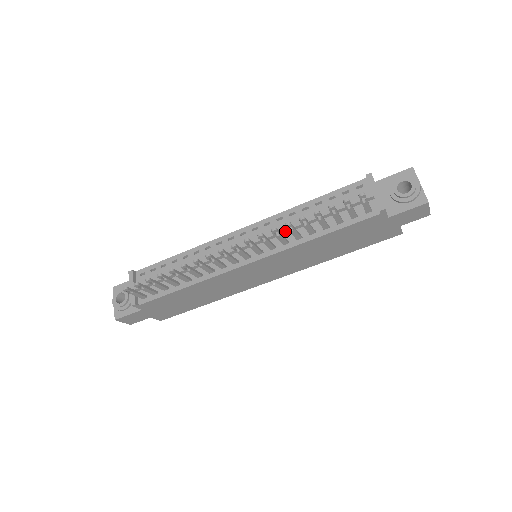
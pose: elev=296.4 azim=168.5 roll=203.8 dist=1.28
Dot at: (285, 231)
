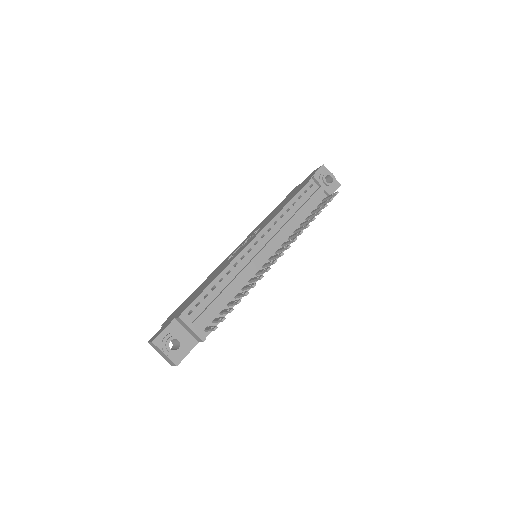
Dot at: (287, 230)
